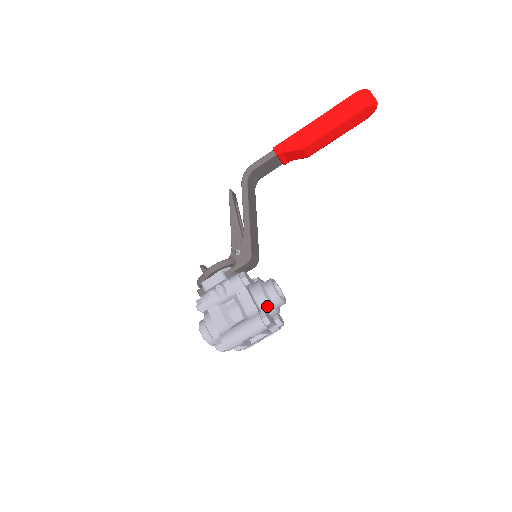
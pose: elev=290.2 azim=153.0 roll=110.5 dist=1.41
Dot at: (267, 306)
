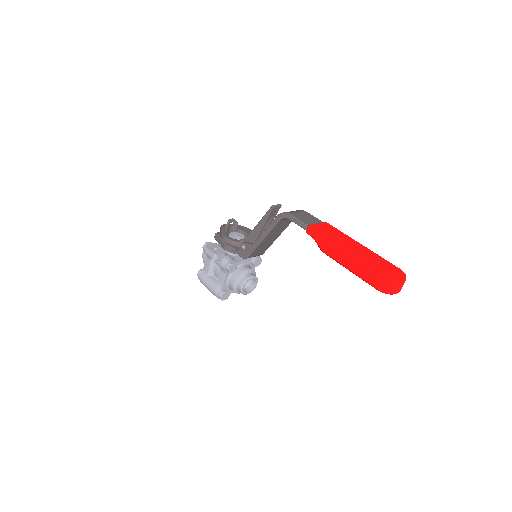
Dot at: (232, 289)
